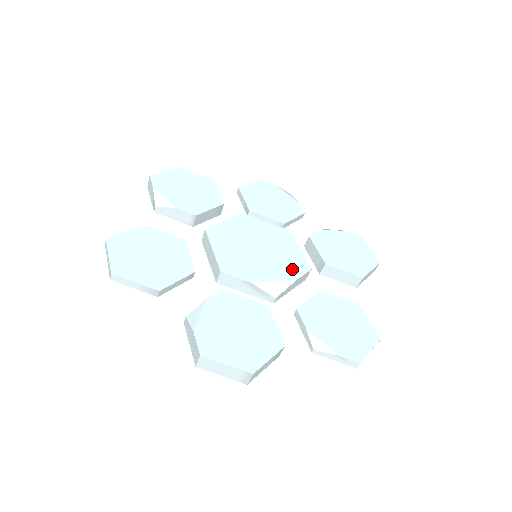
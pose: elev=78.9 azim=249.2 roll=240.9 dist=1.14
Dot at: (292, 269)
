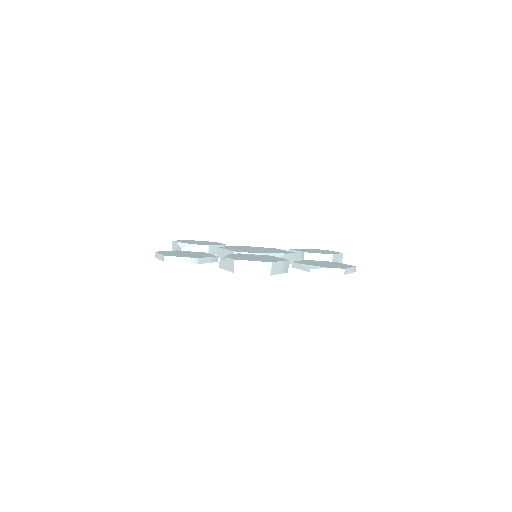
Dot at: (282, 252)
